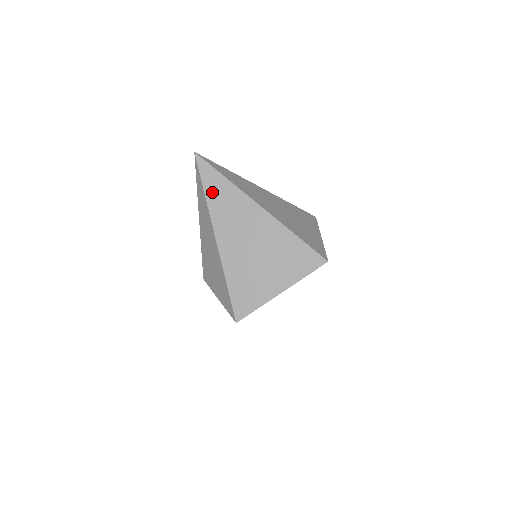
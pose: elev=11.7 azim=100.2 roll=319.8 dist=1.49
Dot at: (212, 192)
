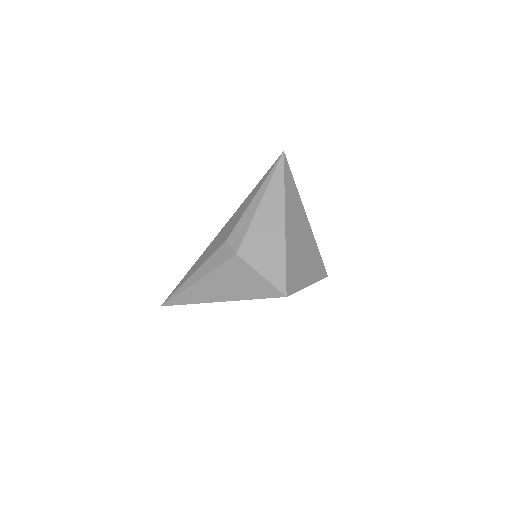
Dot at: (288, 187)
